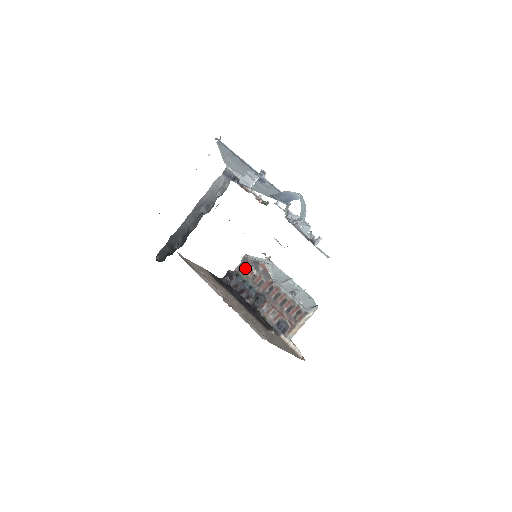
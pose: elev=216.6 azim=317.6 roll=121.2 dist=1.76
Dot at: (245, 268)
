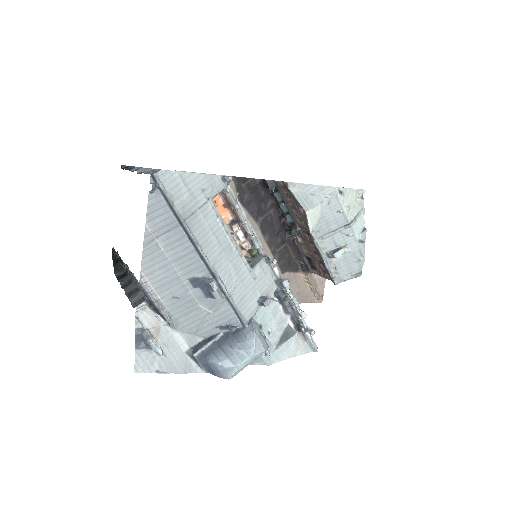
Dot at: (286, 191)
